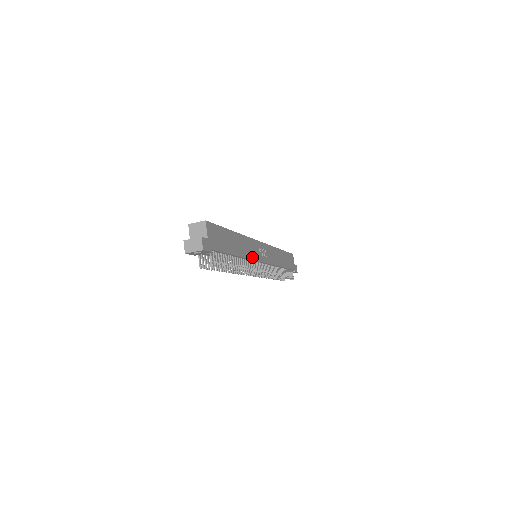
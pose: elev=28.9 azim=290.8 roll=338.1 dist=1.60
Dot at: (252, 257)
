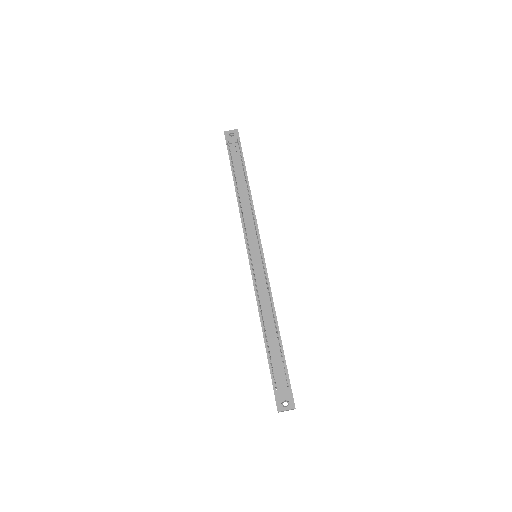
Dot at: (256, 221)
